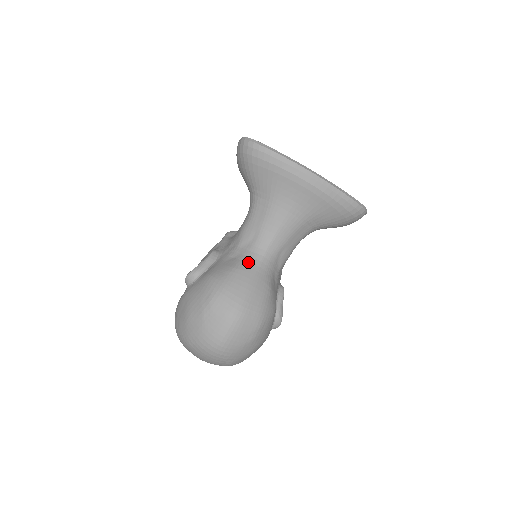
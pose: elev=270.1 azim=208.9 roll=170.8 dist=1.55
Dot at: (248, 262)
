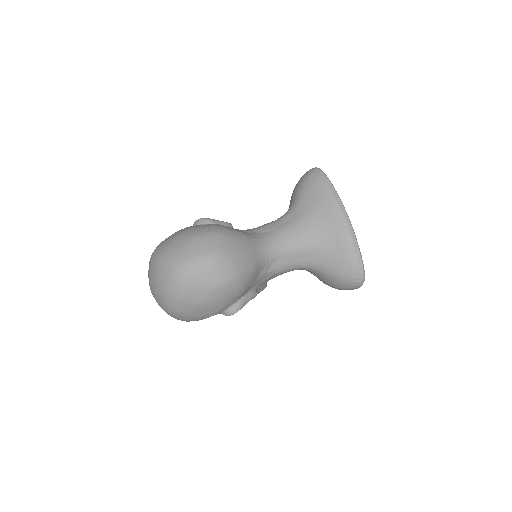
Dot at: (254, 239)
